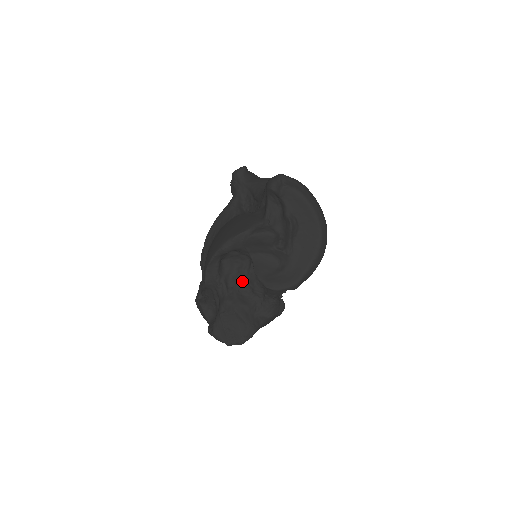
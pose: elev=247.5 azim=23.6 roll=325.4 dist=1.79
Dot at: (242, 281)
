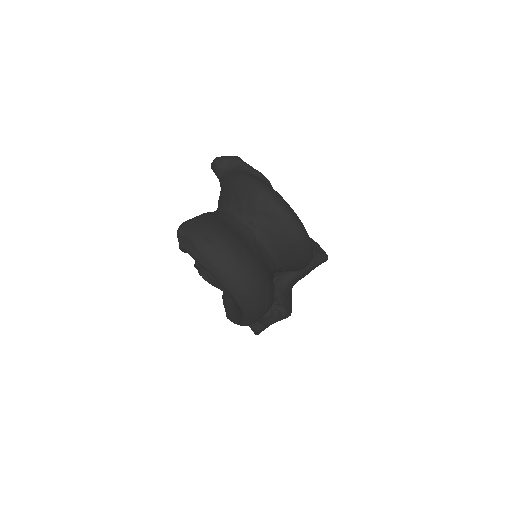
Dot at: occluded
